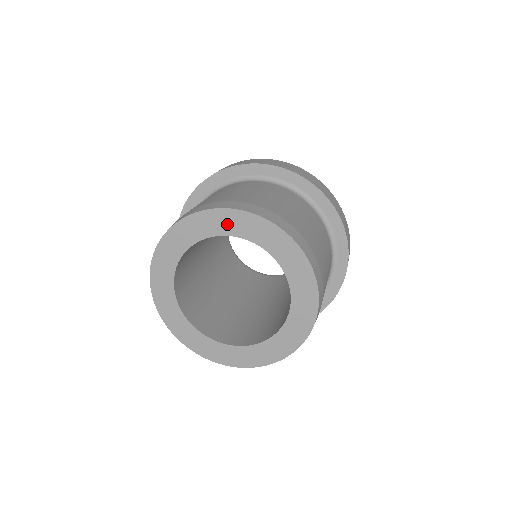
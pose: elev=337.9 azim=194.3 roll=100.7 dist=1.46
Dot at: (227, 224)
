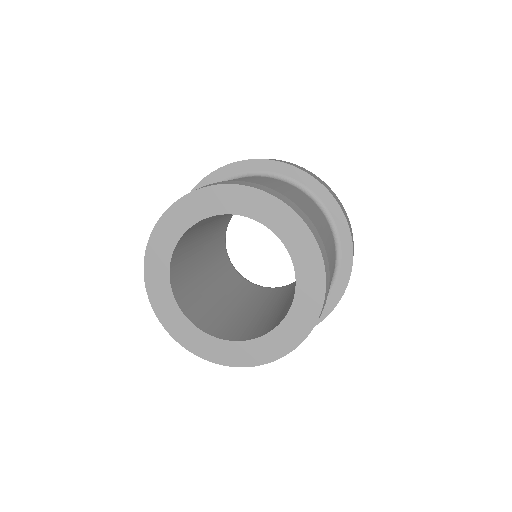
Dot at: (284, 225)
